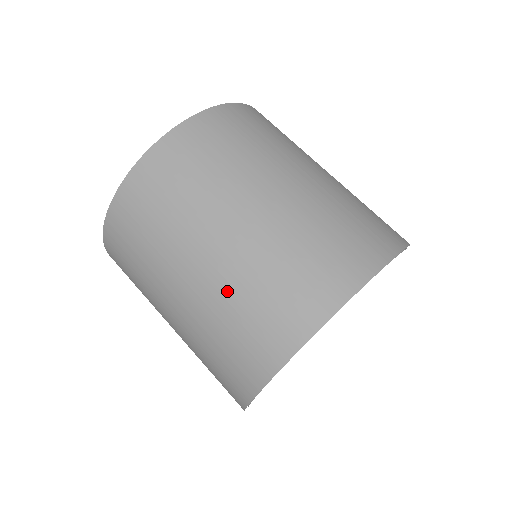
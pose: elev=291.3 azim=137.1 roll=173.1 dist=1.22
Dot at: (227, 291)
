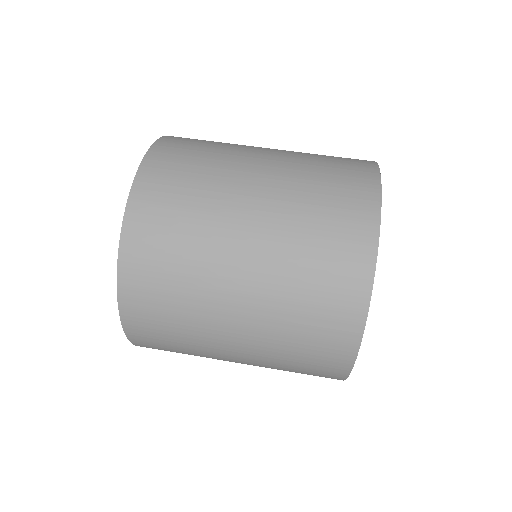
Dot at: (299, 166)
